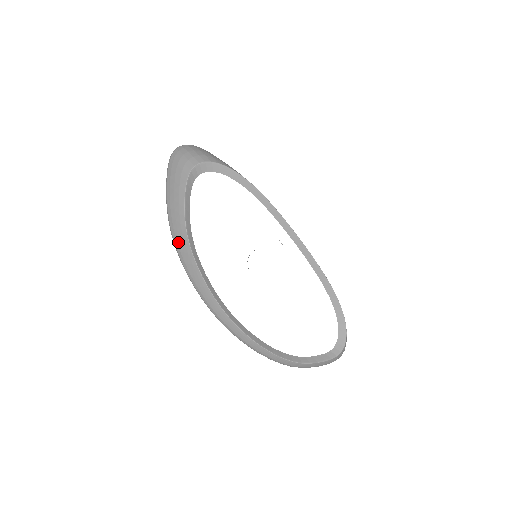
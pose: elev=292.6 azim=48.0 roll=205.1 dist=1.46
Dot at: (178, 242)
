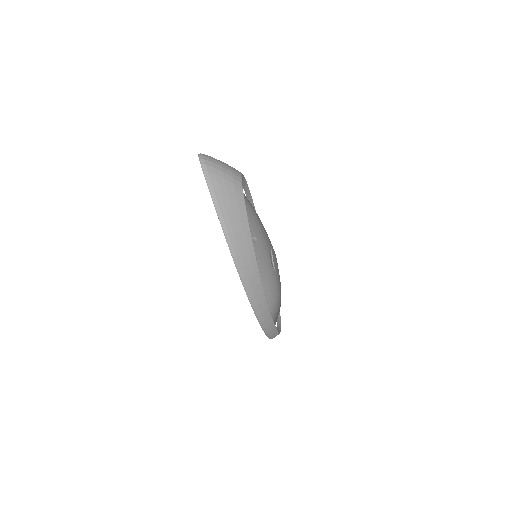
Dot at: (243, 257)
